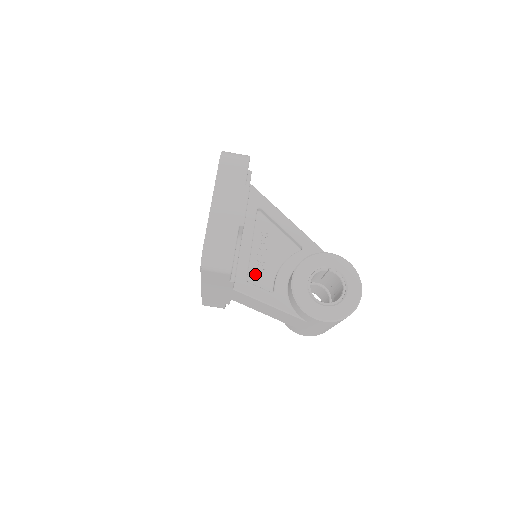
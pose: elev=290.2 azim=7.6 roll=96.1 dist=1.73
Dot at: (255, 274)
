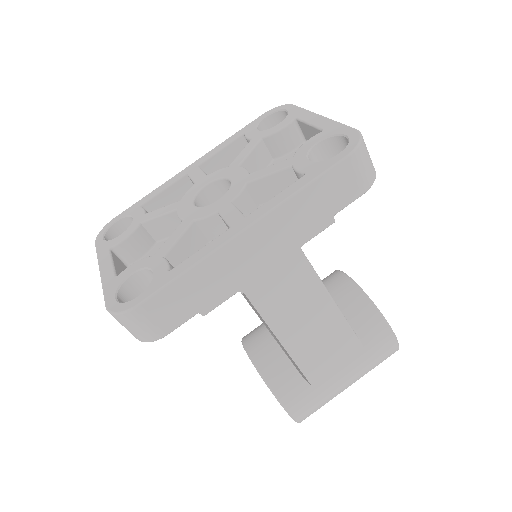
Dot at: occluded
